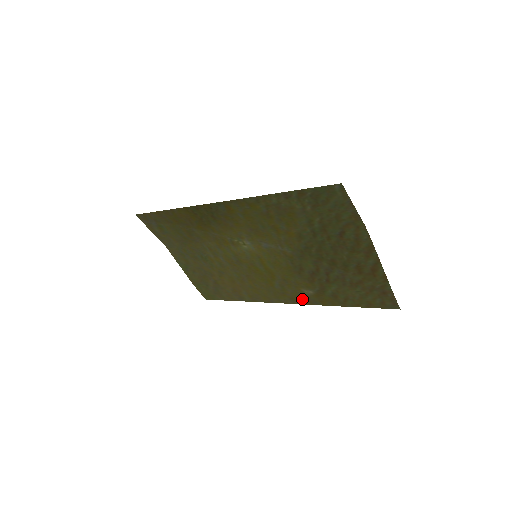
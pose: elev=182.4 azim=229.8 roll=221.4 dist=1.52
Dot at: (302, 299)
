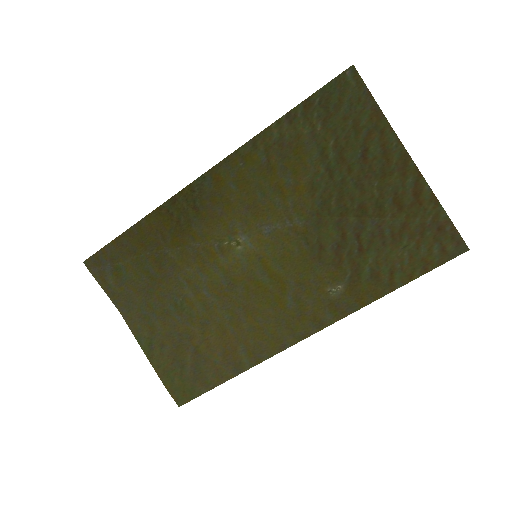
Dot at: (329, 312)
